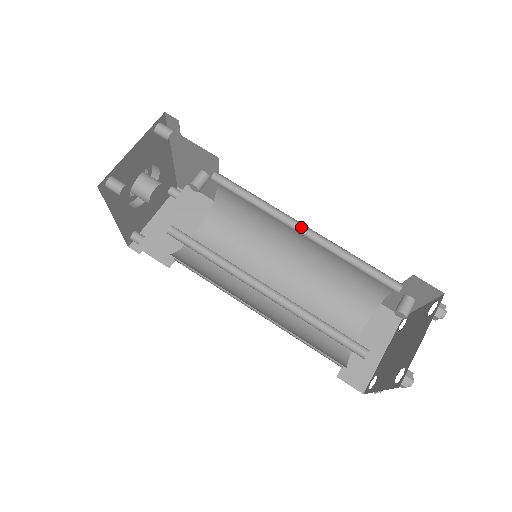
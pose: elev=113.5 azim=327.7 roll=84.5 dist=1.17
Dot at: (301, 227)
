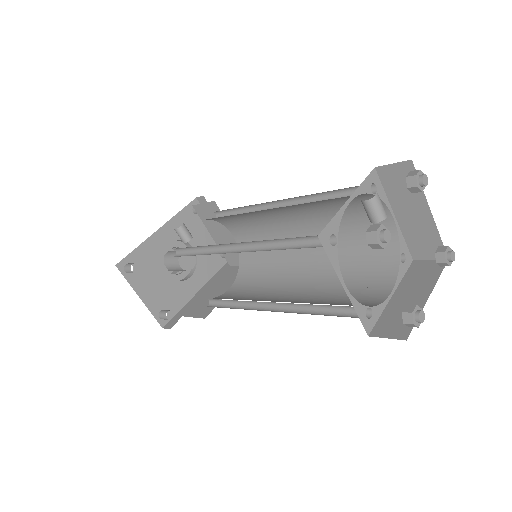
Dot at: (235, 243)
